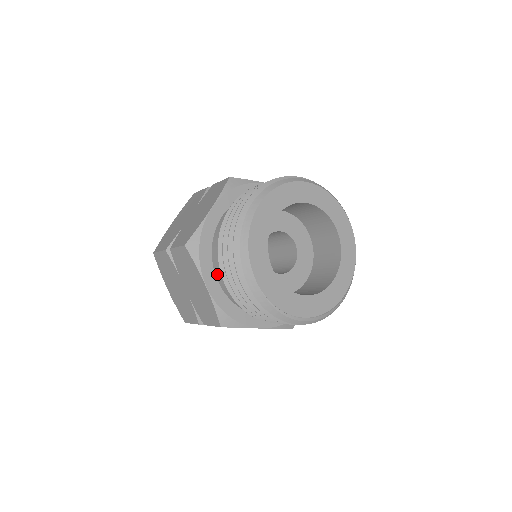
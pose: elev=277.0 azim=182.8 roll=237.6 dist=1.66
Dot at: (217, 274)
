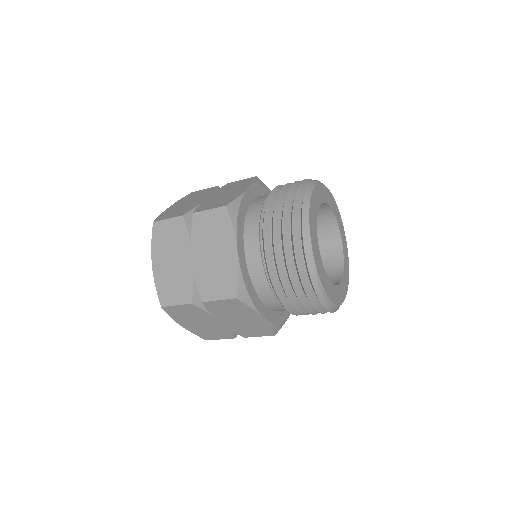
Dot at: (247, 243)
